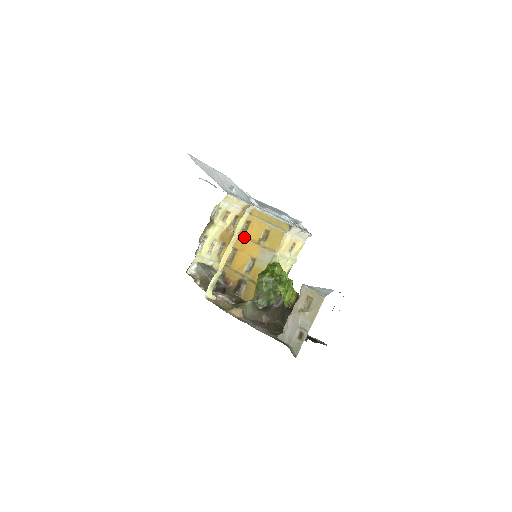
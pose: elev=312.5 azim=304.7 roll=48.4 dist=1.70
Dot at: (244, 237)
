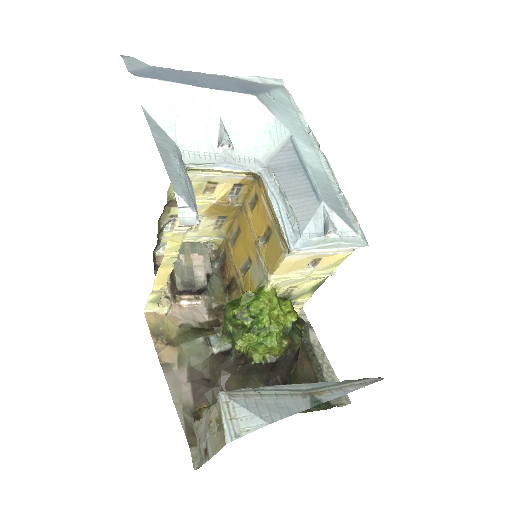
Dot at: (247, 219)
